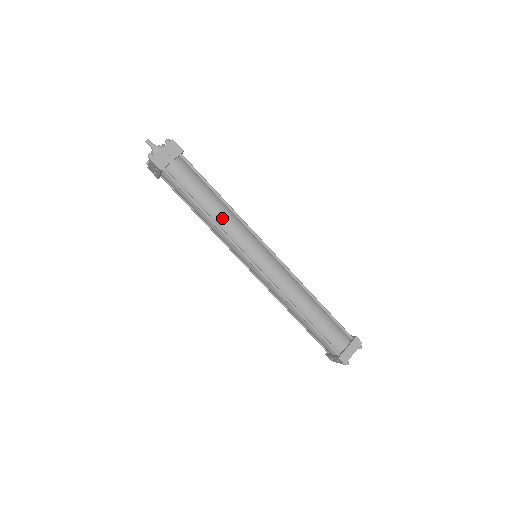
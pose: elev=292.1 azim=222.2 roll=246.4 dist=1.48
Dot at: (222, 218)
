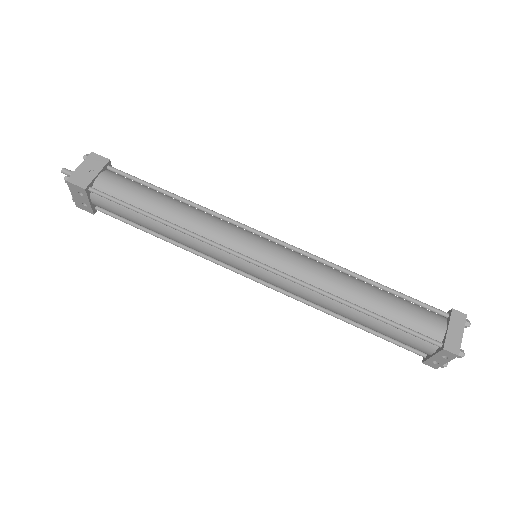
Dot at: (187, 219)
